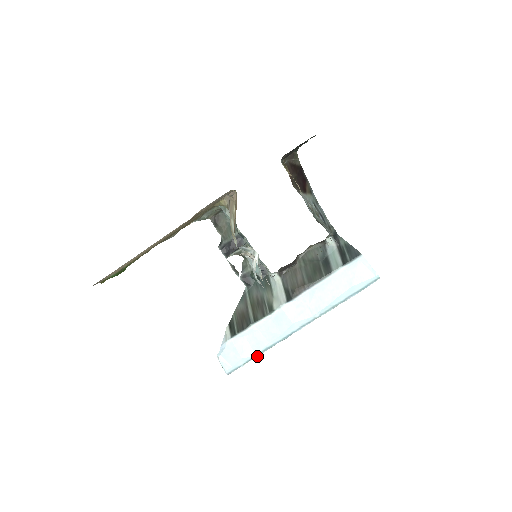
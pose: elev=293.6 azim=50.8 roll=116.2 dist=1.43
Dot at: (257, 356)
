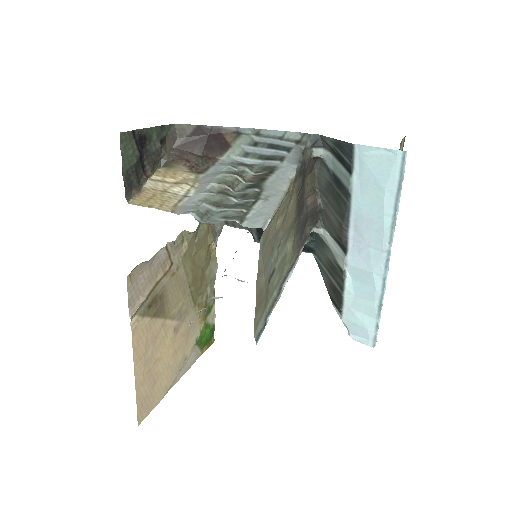
Dot at: (380, 318)
